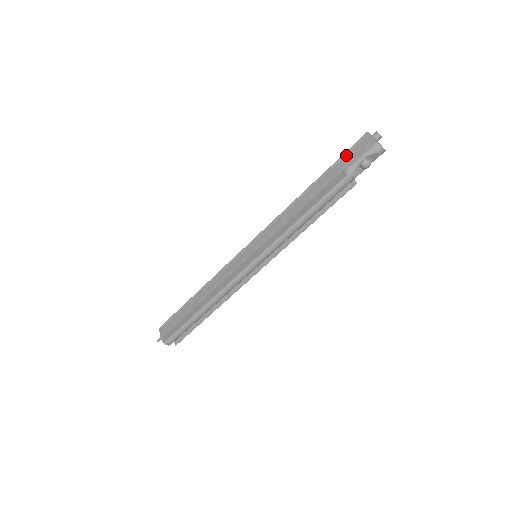
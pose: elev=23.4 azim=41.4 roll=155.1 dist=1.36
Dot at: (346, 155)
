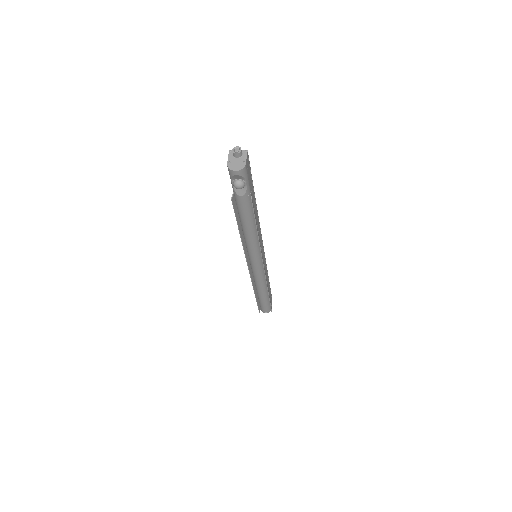
Dot at: occluded
